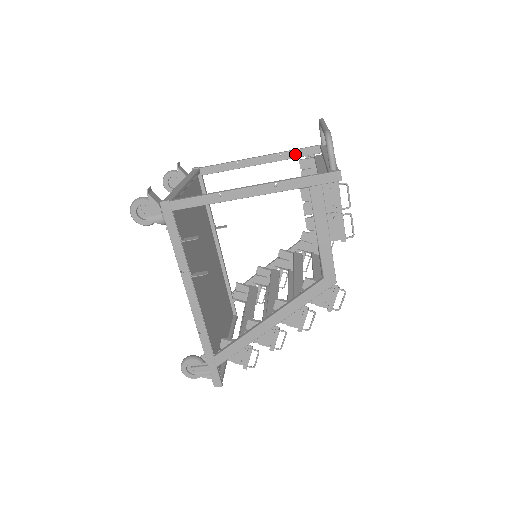
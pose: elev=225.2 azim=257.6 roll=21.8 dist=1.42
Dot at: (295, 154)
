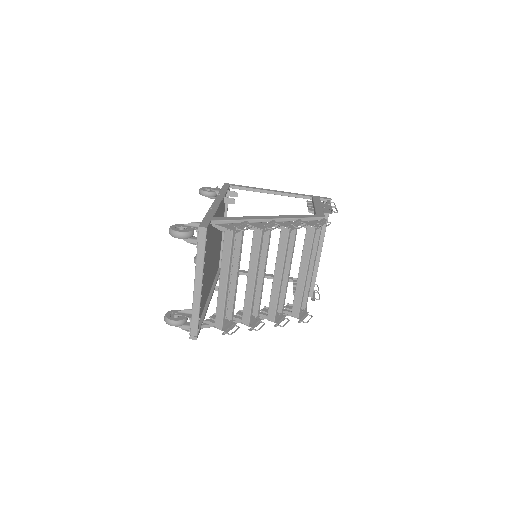
Dot at: (291, 278)
